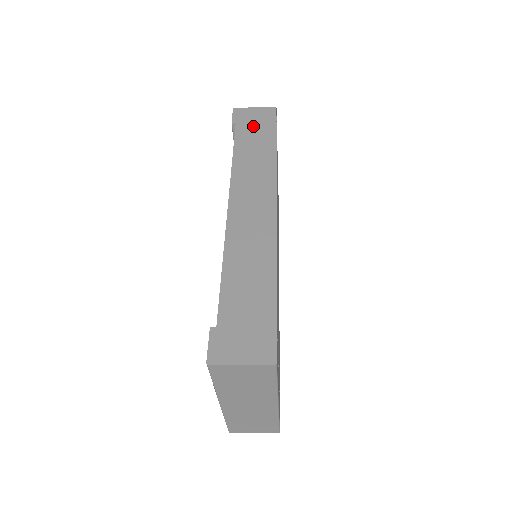
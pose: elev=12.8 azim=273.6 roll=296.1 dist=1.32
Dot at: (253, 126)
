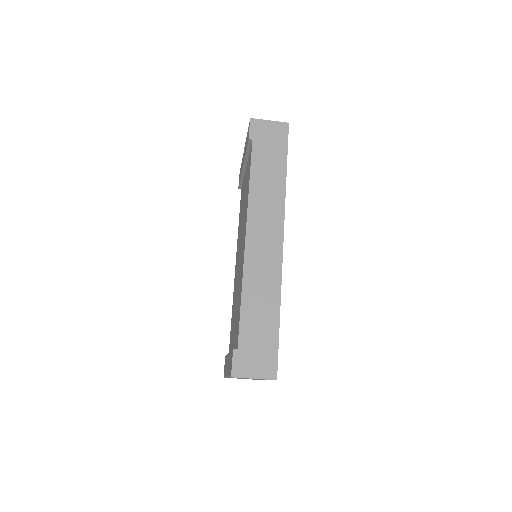
Dot at: (268, 146)
